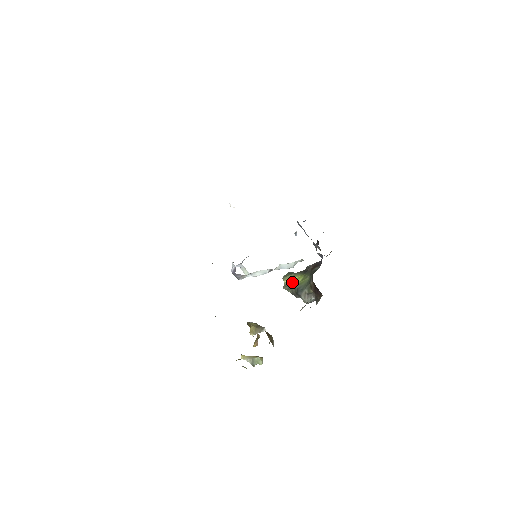
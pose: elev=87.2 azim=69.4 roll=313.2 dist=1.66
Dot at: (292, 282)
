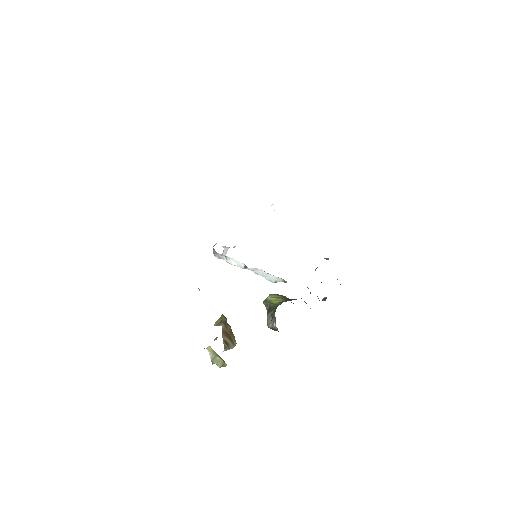
Dot at: (272, 300)
